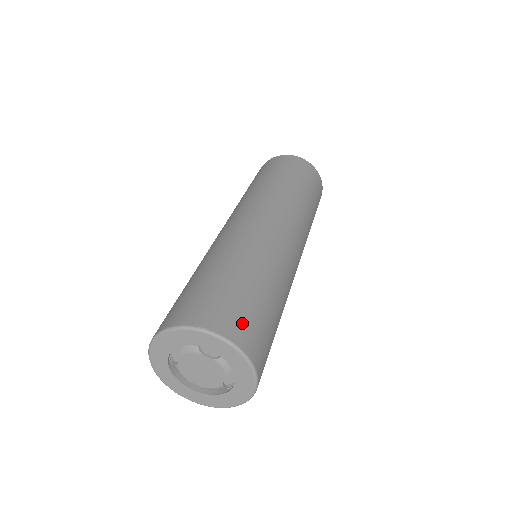
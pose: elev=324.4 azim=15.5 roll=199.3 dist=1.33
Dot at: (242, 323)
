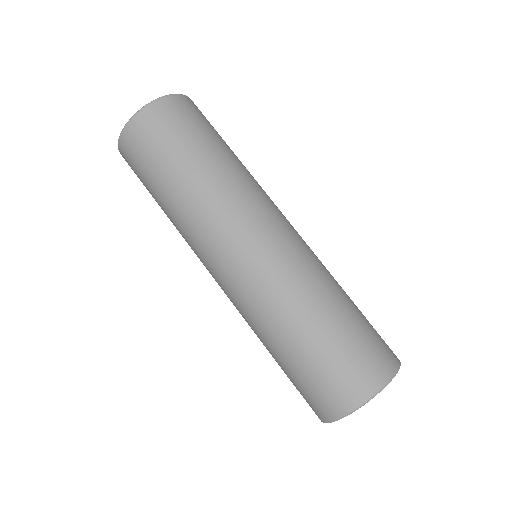
Dot at: (384, 341)
